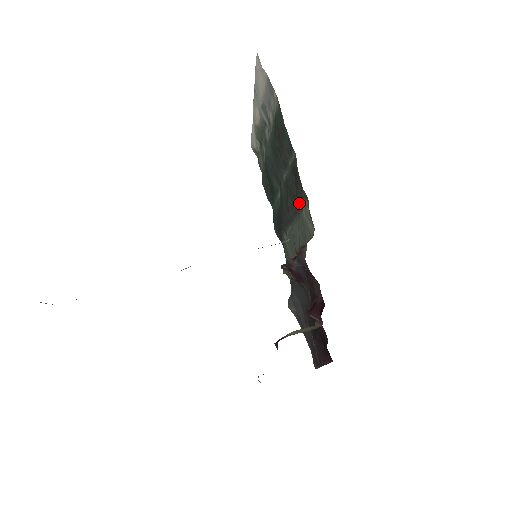
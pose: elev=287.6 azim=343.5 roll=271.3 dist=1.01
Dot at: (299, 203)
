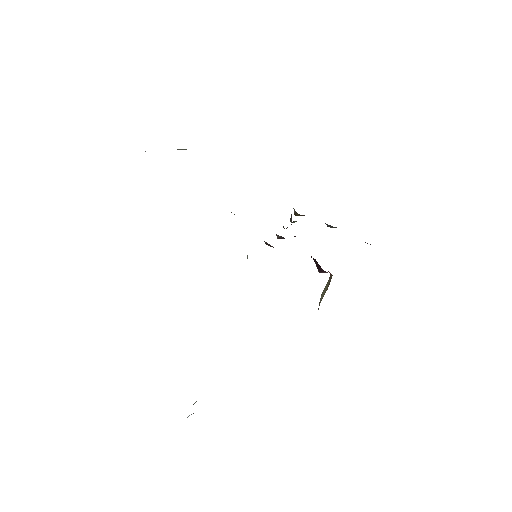
Dot at: occluded
